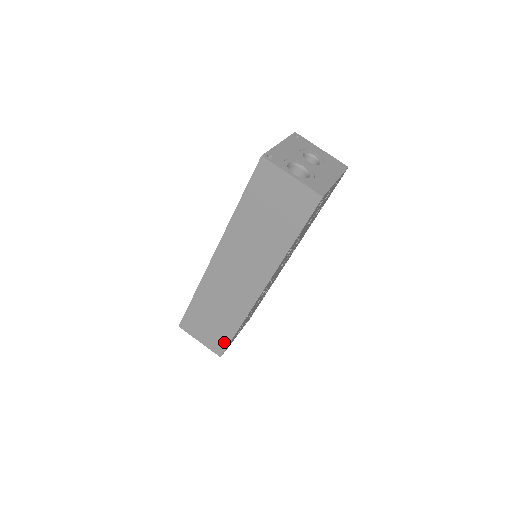
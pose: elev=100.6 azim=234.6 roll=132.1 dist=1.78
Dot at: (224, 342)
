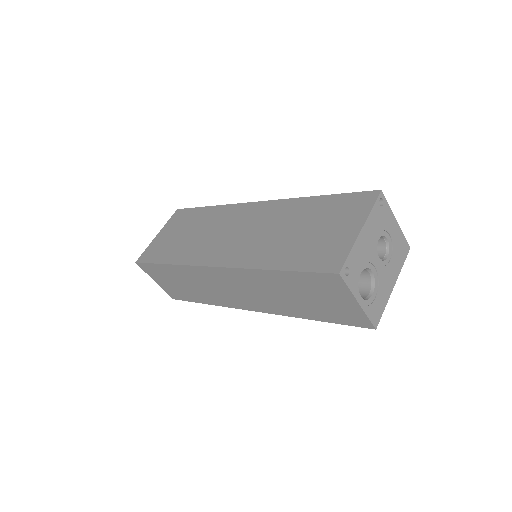
Dot at: (184, 298)
